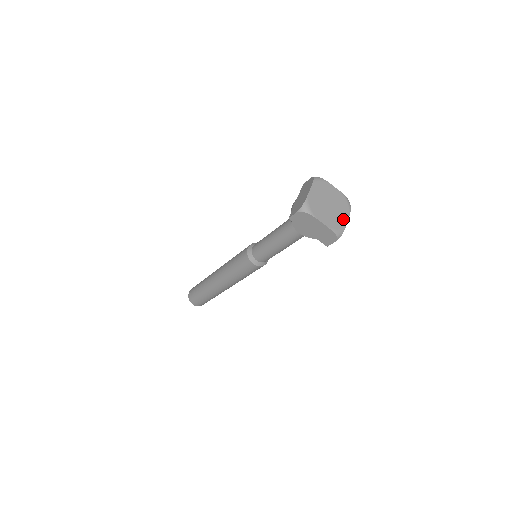
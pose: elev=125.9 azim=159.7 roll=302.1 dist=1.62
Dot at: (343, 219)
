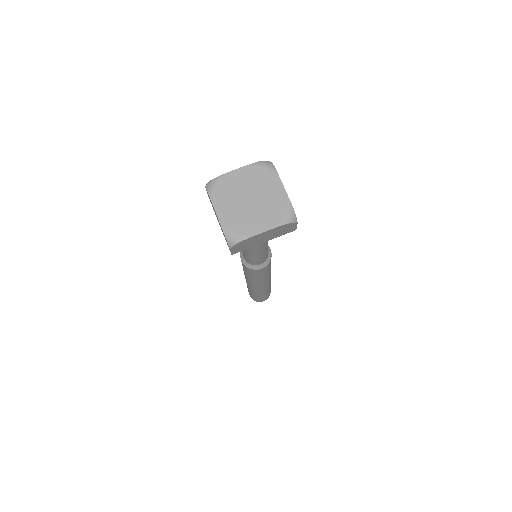
Dot at: (279, 195)
